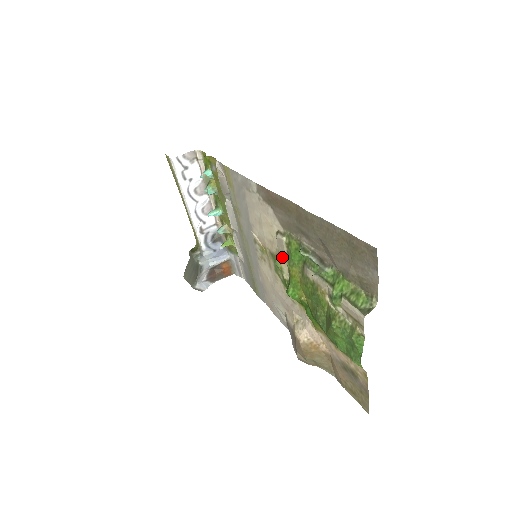
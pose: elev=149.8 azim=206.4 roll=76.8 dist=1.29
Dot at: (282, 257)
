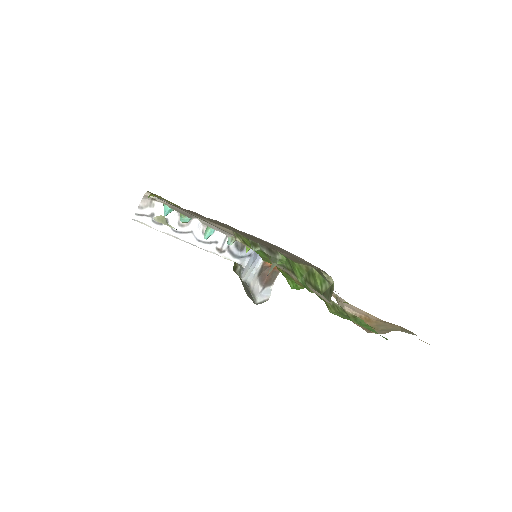
Dot at: occluded
